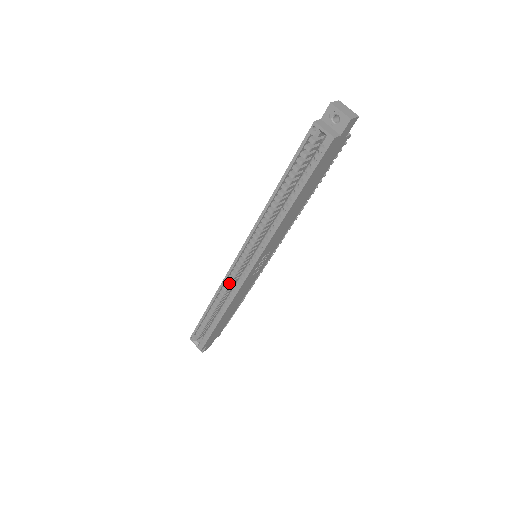
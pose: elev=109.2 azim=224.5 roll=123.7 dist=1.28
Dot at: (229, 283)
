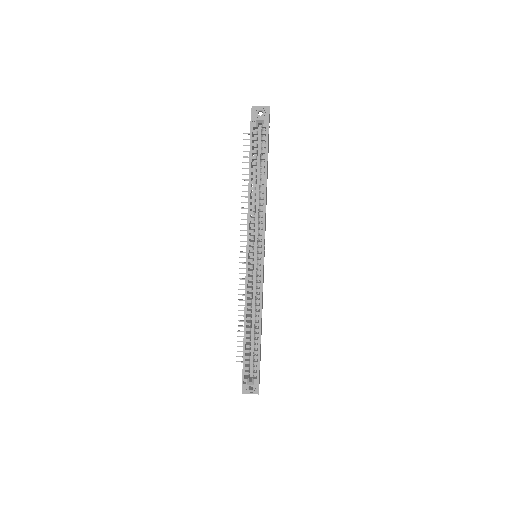
Dot at: (251, 290)
